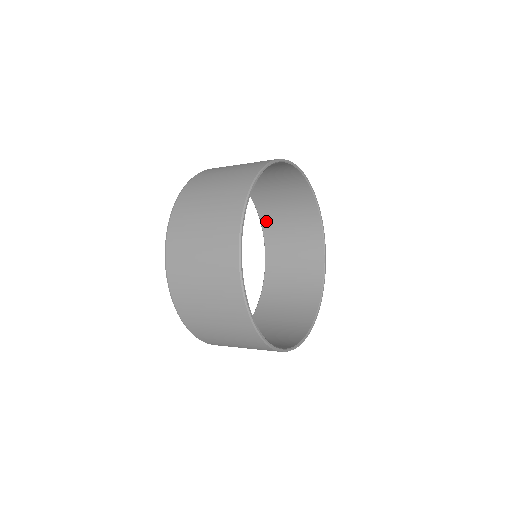
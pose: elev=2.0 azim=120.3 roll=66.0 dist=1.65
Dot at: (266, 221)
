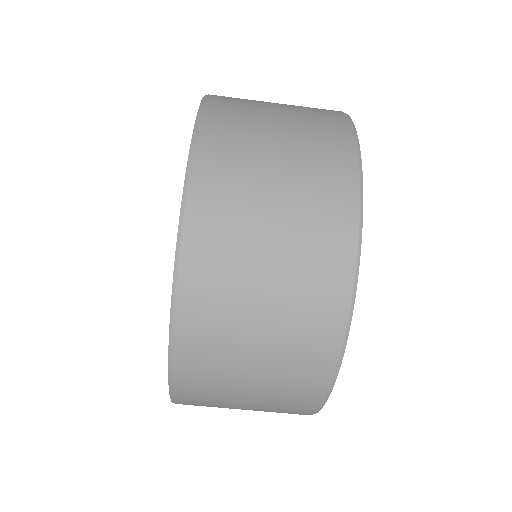
Dot at: occluded
